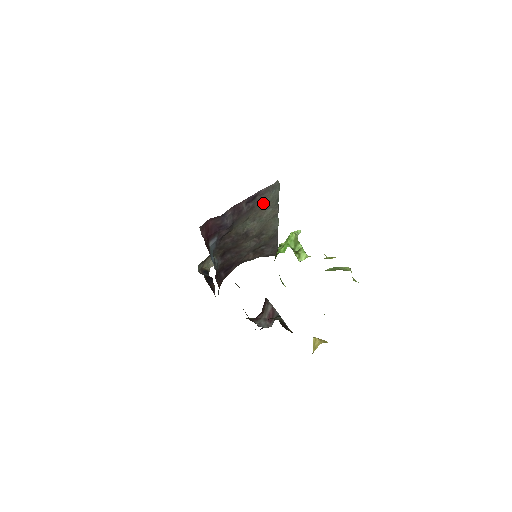
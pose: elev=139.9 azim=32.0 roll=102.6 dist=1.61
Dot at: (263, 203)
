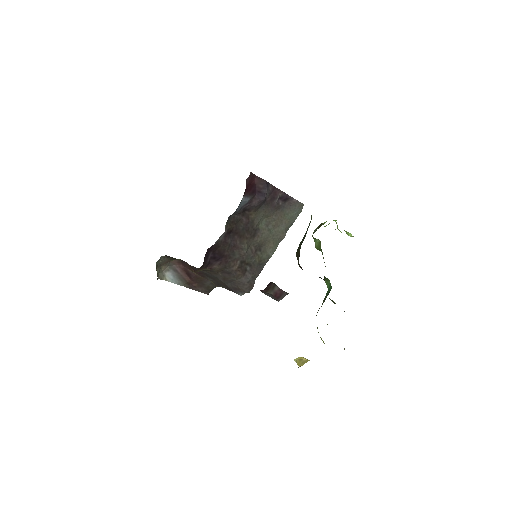
Dot at: (285, 214)
